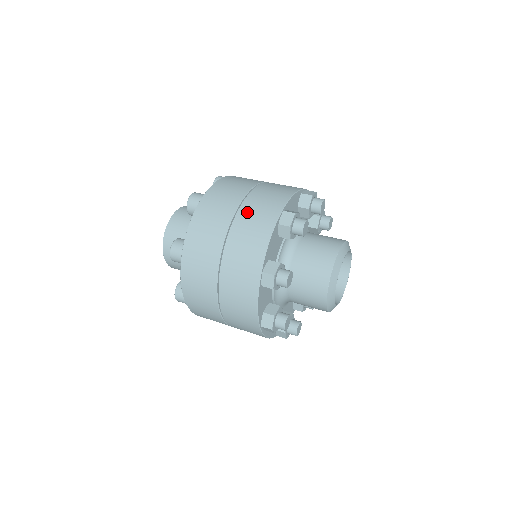
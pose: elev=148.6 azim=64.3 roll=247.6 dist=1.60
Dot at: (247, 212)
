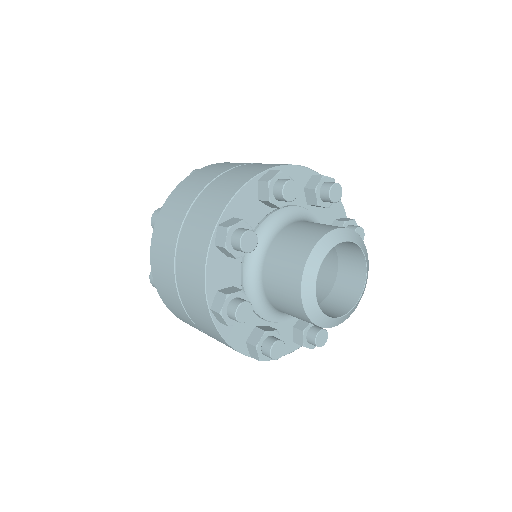
Dot at: occluded
